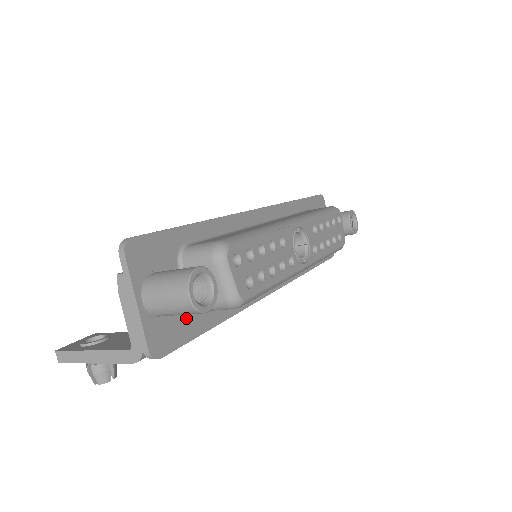
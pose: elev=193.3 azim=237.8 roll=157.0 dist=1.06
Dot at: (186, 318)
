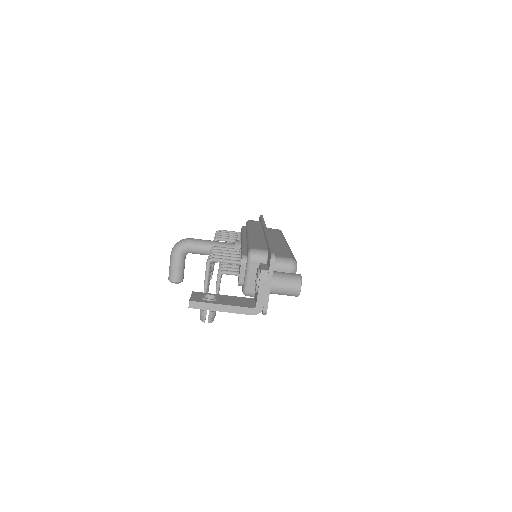
Dot at: occluded
